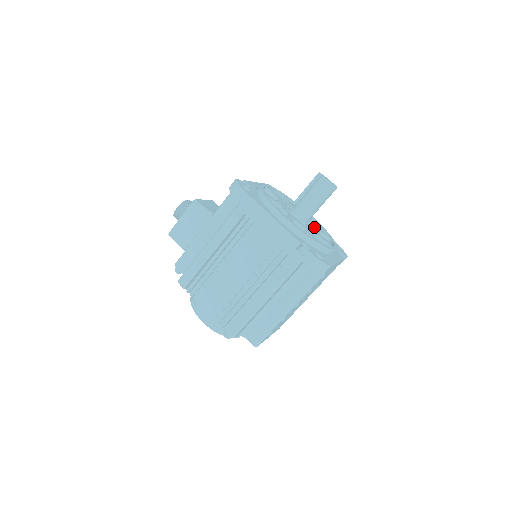
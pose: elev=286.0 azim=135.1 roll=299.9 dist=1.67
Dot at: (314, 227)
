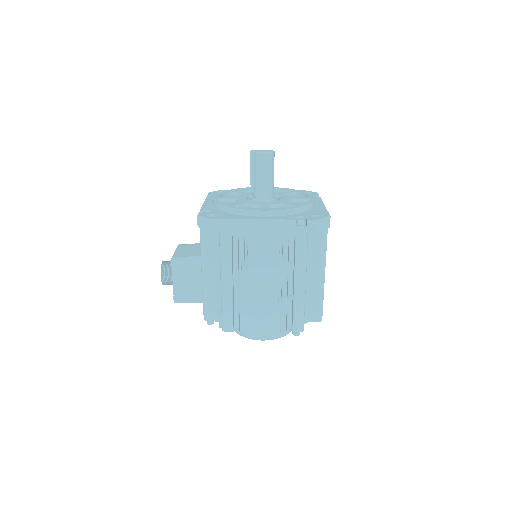
Dot at: (280, 195)
